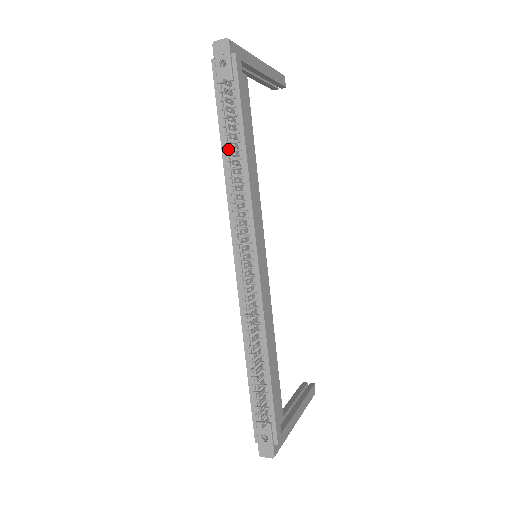
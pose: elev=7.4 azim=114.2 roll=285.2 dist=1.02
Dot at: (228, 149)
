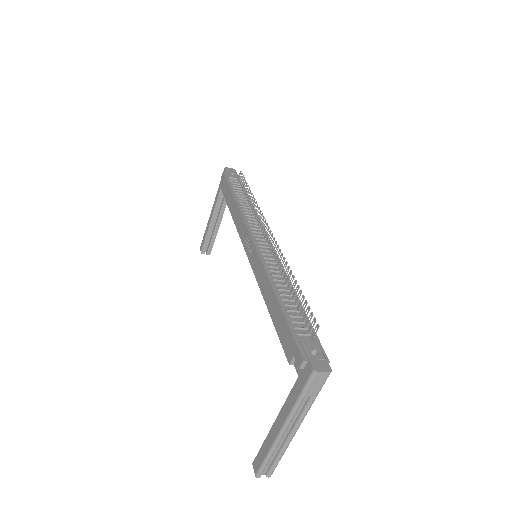
Dot at: (238, 198)
